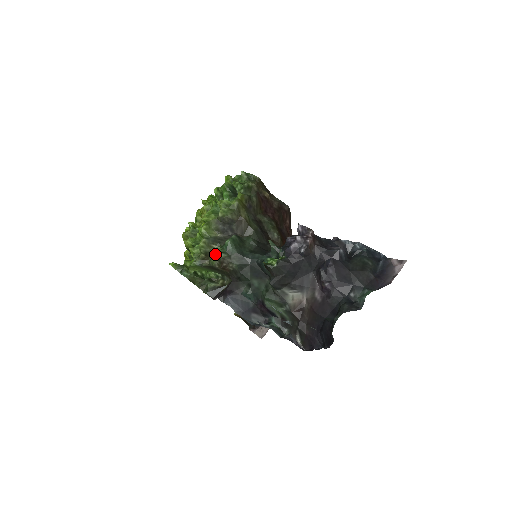
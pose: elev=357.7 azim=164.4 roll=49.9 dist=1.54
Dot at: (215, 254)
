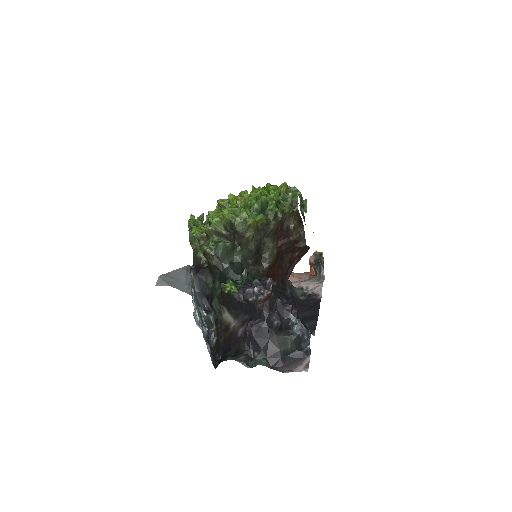
Dot at: (209, 243)
